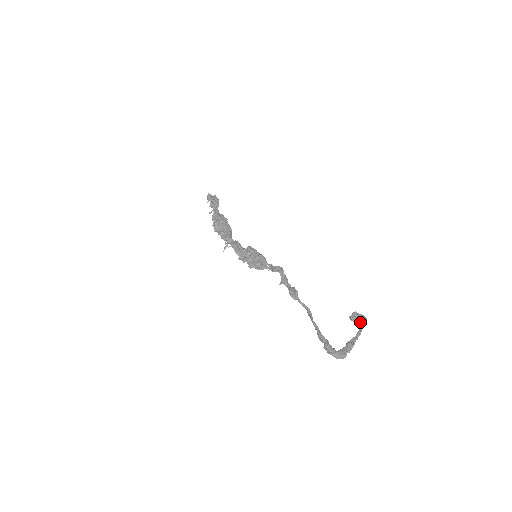
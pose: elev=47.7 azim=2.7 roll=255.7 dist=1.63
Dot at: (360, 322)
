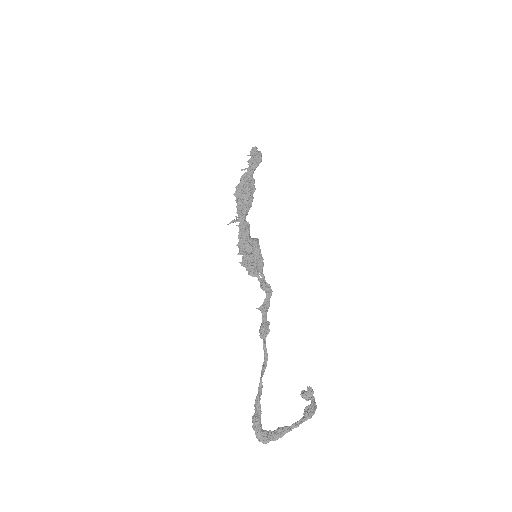
Dot at: (307, 411)
